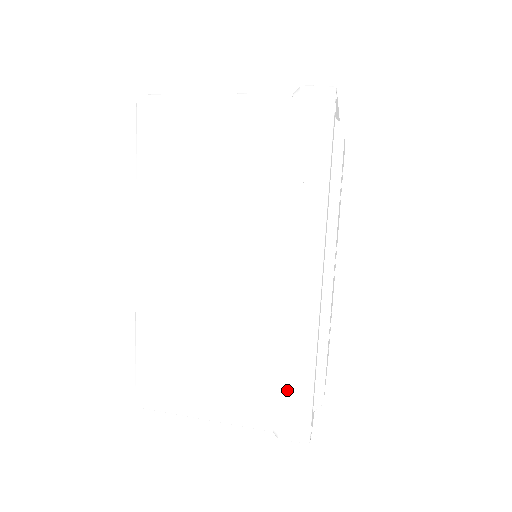
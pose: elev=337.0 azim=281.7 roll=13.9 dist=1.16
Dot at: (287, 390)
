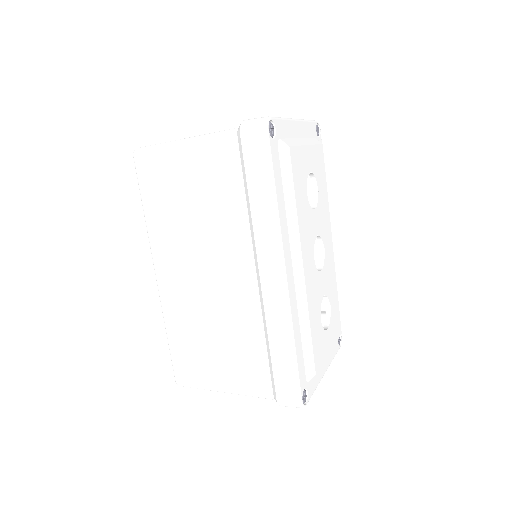
Dot at: (277, 366)
